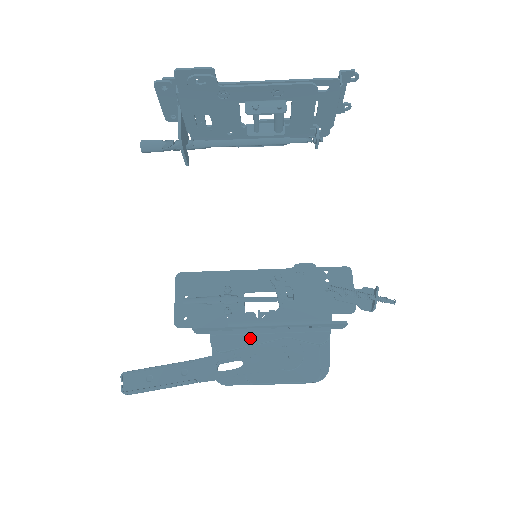
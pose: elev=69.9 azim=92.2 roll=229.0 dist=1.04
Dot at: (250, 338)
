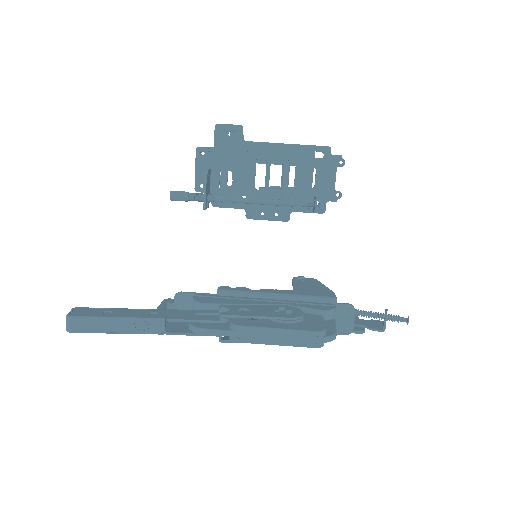
Dot at: (240, 301)
